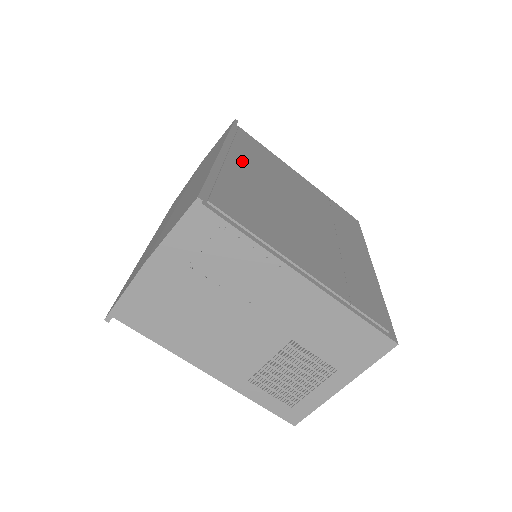
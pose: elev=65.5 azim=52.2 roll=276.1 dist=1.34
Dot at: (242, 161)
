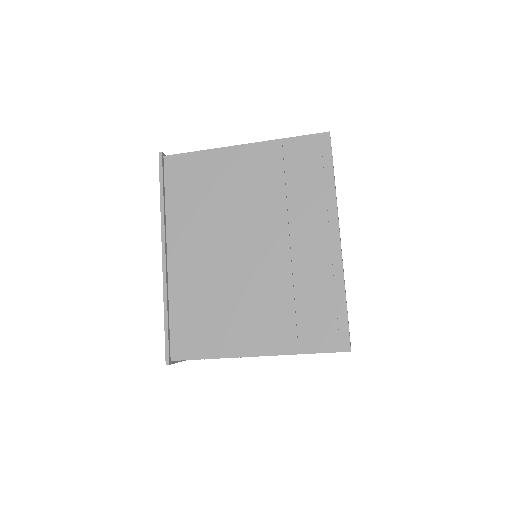
Dot at: (182, 242)
